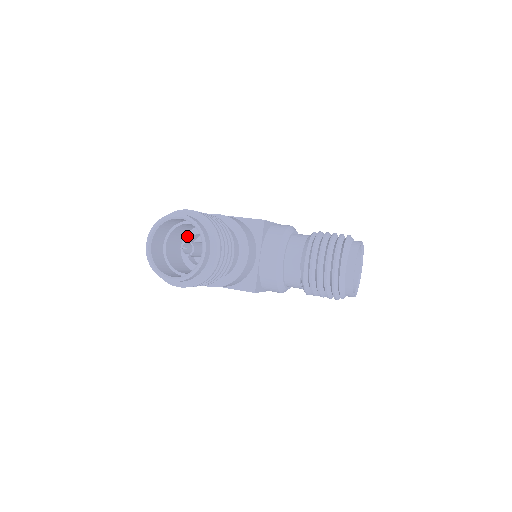
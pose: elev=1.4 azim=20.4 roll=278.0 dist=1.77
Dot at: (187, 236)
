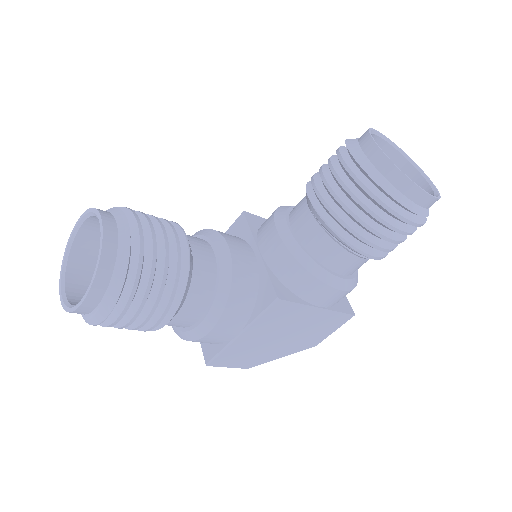
Dot at: occluded
